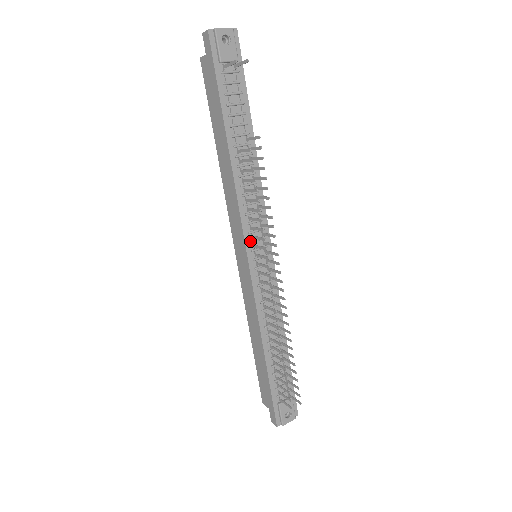
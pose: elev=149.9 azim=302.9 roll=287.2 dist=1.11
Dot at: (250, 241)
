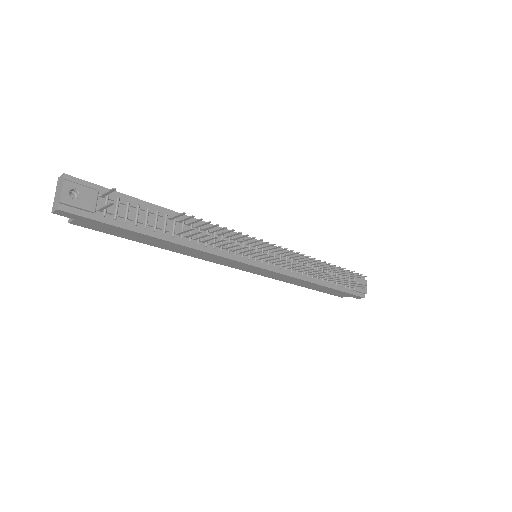
Dot at: (248, 259)
